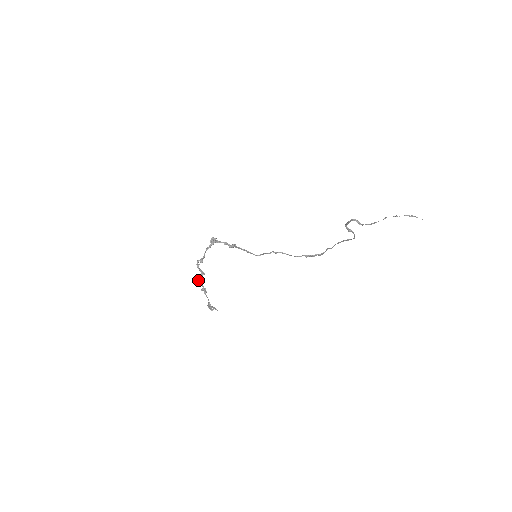
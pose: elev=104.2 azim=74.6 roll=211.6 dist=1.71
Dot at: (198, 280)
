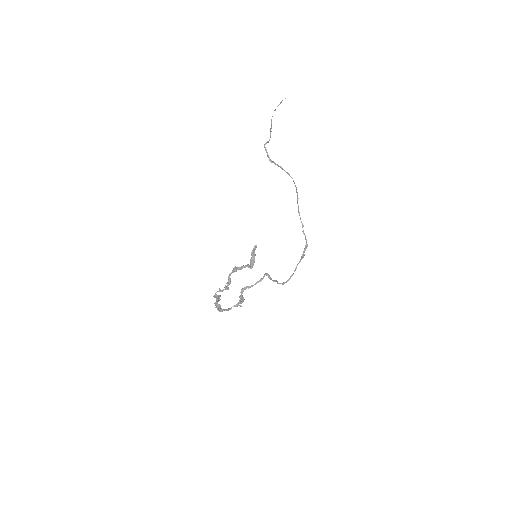
Dot at: (226, 286)
